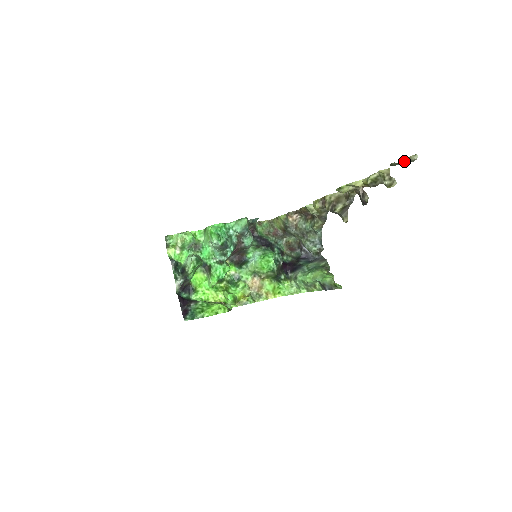
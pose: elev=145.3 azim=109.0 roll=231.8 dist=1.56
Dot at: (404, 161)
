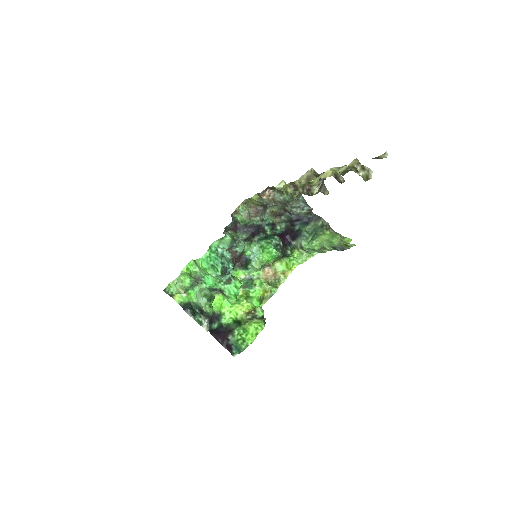
Dot at: occluded
